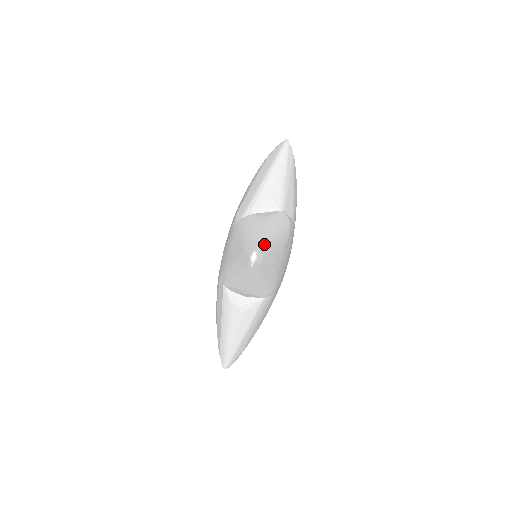
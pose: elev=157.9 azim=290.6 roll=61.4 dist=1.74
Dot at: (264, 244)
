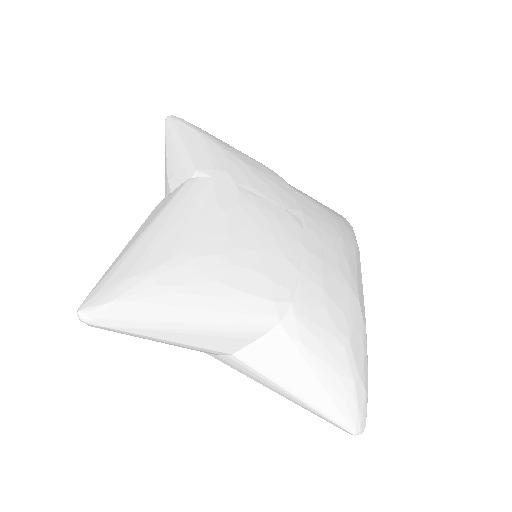
Dot at: occluded
